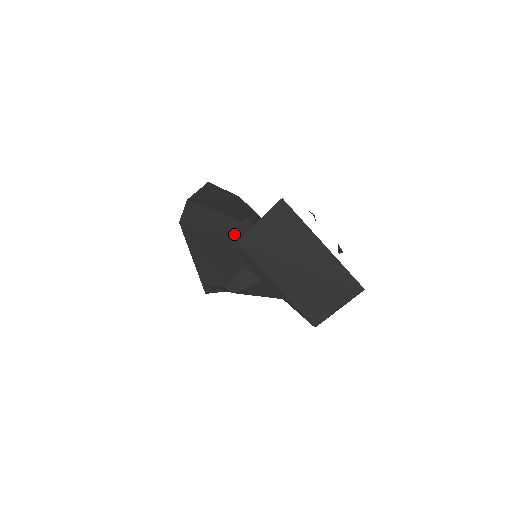
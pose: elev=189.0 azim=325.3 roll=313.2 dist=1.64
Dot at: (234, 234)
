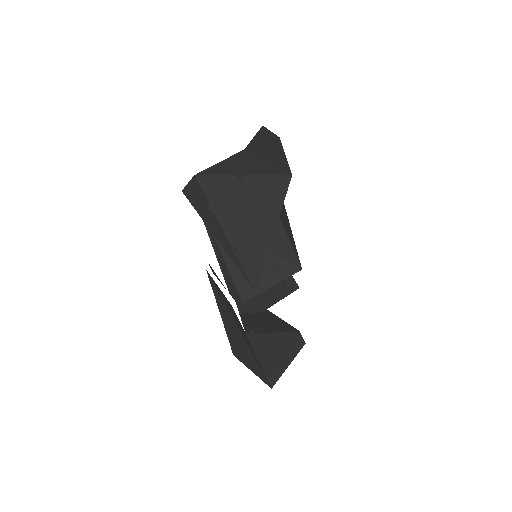
Dot at: (215, 253)
